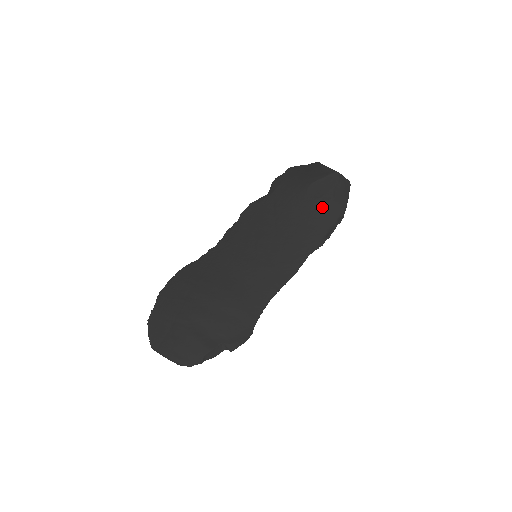
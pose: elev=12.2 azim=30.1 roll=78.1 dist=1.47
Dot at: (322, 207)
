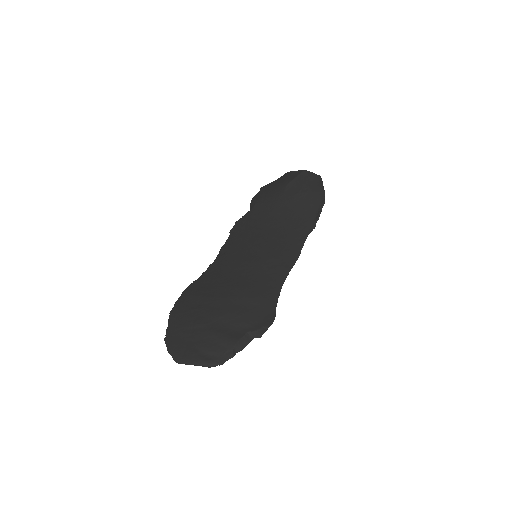
Dot at: (303, 199)
